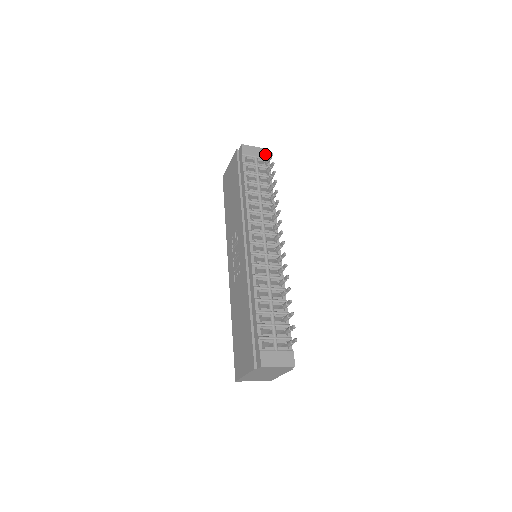
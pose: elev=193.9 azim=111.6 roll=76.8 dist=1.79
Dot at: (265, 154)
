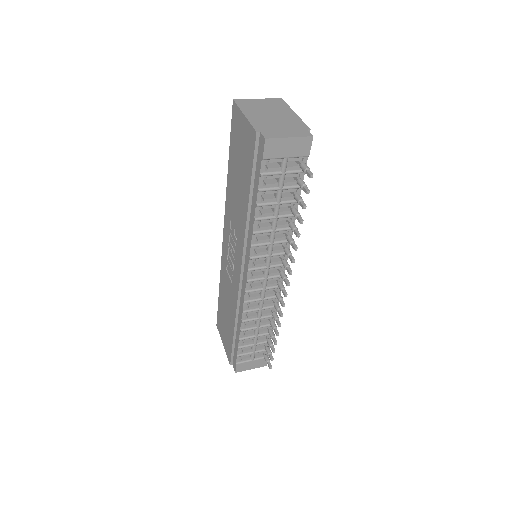
Dot at: (304, 148)
